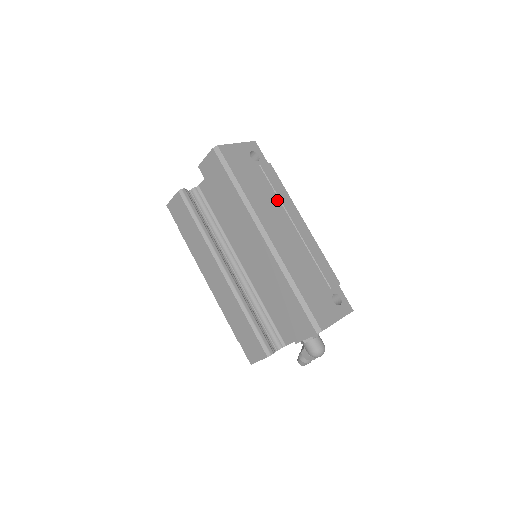
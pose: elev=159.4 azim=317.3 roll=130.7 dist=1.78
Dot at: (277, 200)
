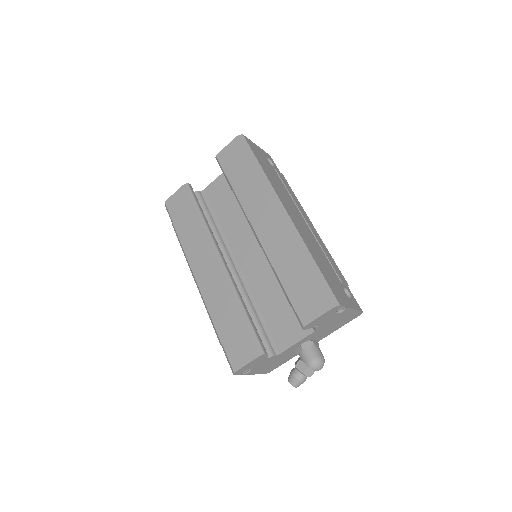
Dot at: (290, 197)
